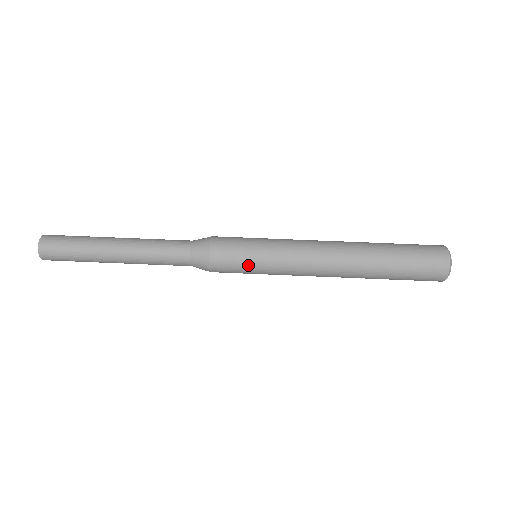
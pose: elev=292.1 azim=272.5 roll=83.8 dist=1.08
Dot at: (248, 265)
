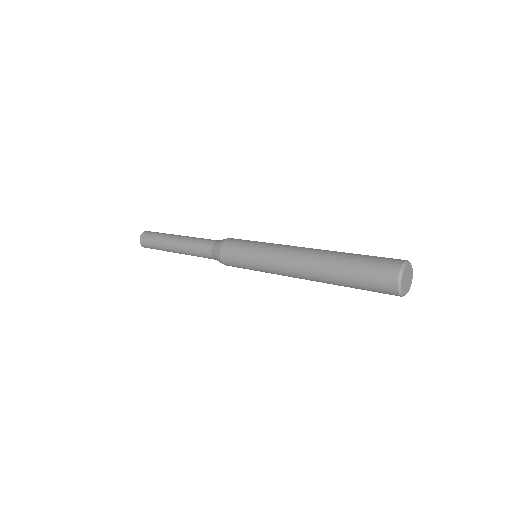
Dot at: (248, 243)
